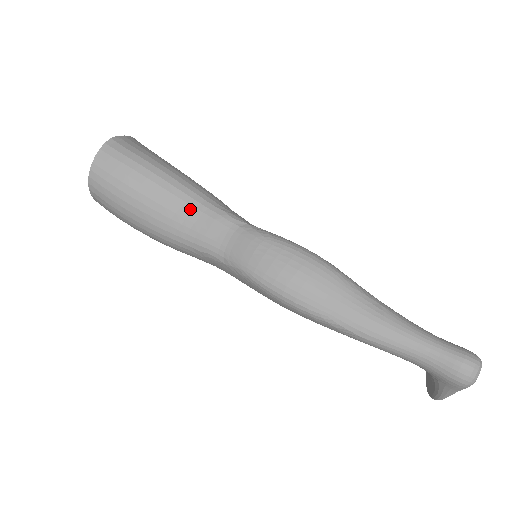
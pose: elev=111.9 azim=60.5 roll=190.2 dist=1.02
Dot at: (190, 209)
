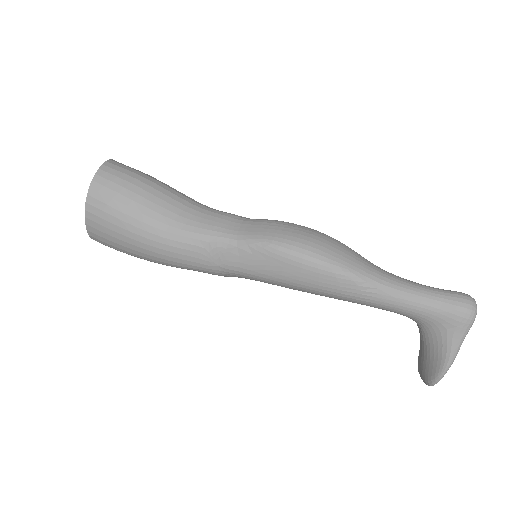
Dot at: (197, 208)
